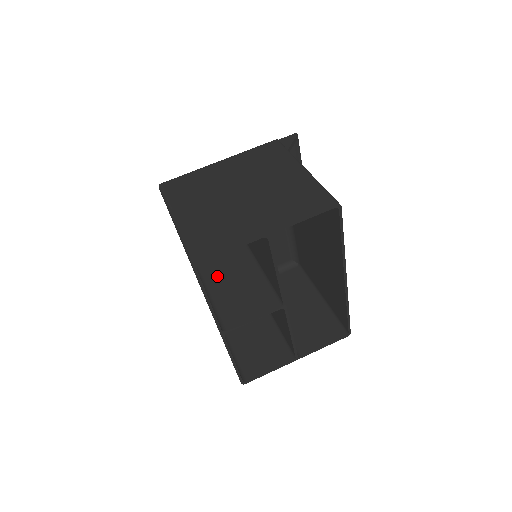
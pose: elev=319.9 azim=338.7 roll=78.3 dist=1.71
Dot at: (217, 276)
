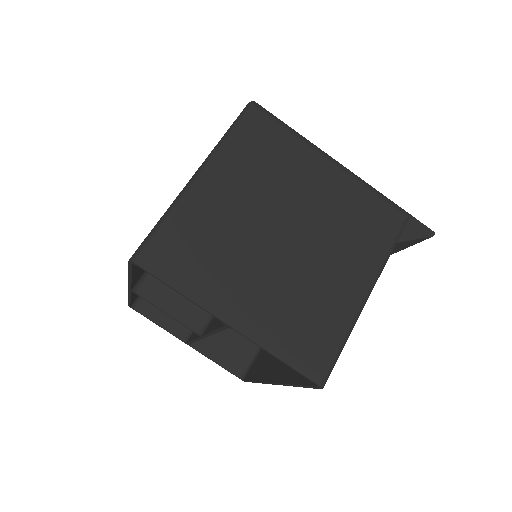
Dot at: occluded
